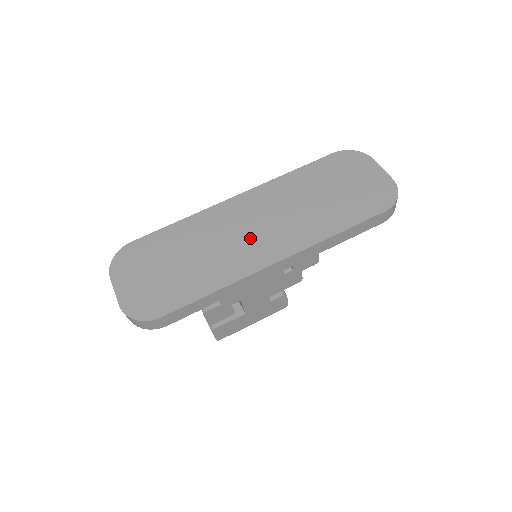
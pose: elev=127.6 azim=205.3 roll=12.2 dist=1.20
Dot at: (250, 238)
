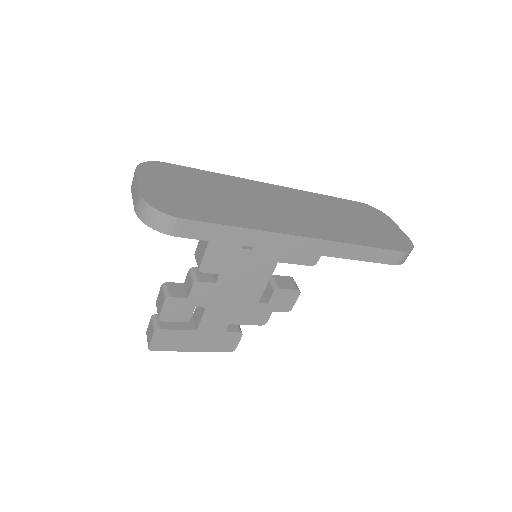
Dot at: (283, 212)
